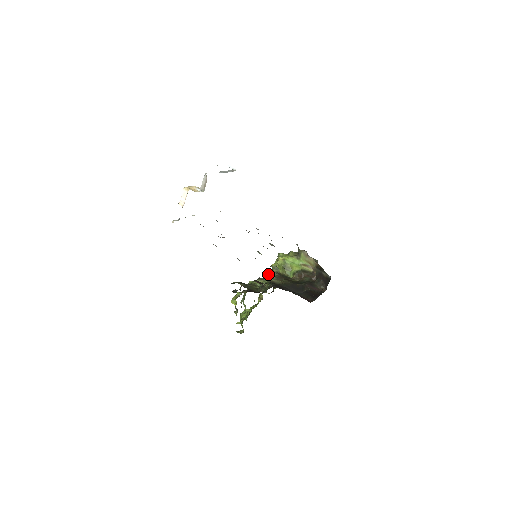
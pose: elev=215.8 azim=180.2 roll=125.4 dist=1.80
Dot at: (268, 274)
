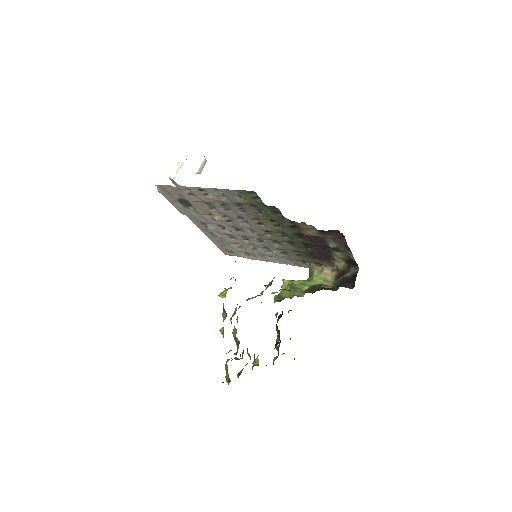
Dot at: occluded
